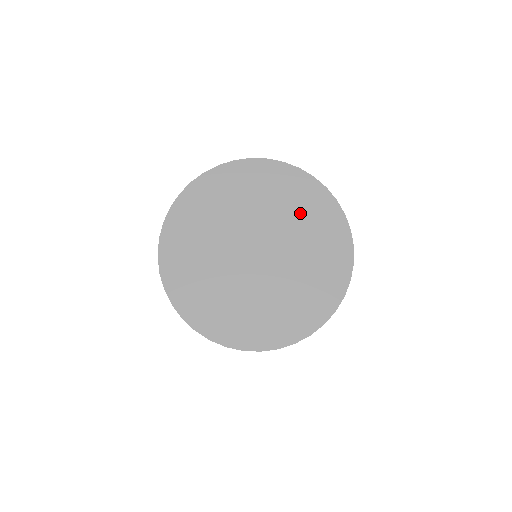
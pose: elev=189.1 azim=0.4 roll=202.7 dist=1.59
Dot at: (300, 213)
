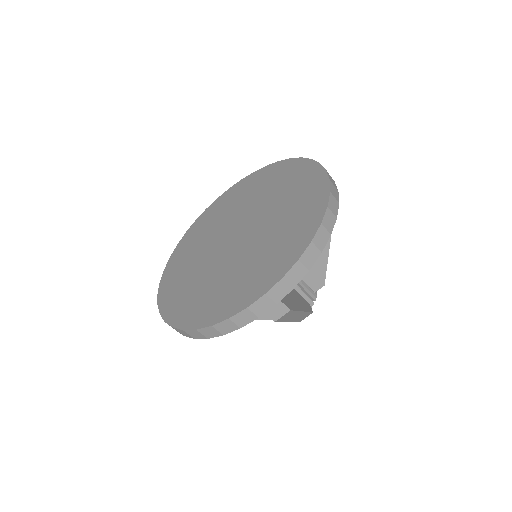
Dot at: (290, 212)
